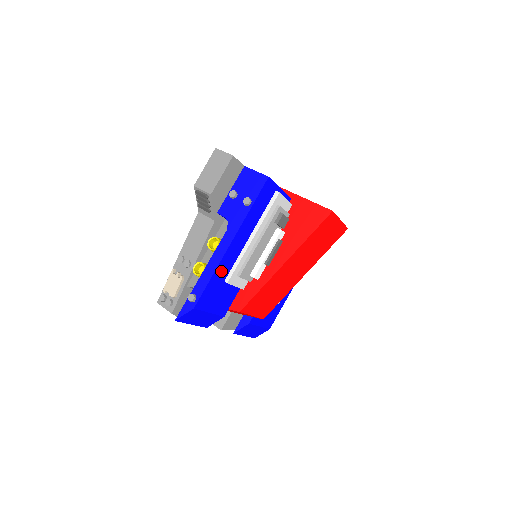
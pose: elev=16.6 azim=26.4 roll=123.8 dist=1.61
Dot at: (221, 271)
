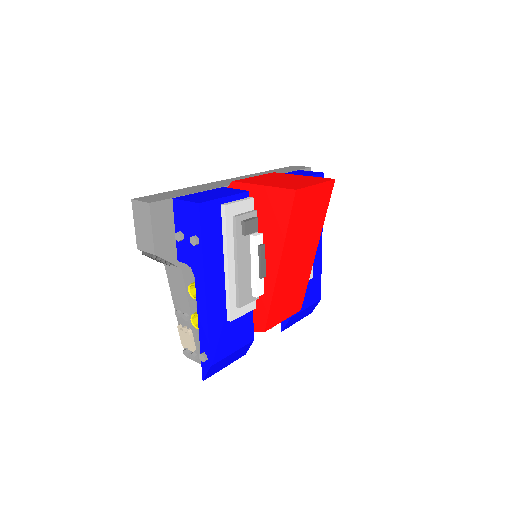
Dot at: (215, 318)
